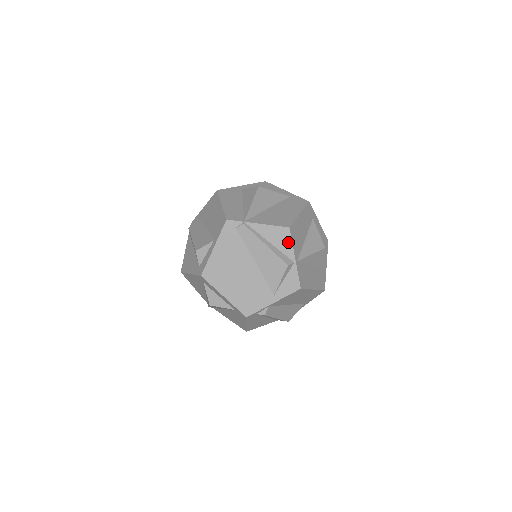
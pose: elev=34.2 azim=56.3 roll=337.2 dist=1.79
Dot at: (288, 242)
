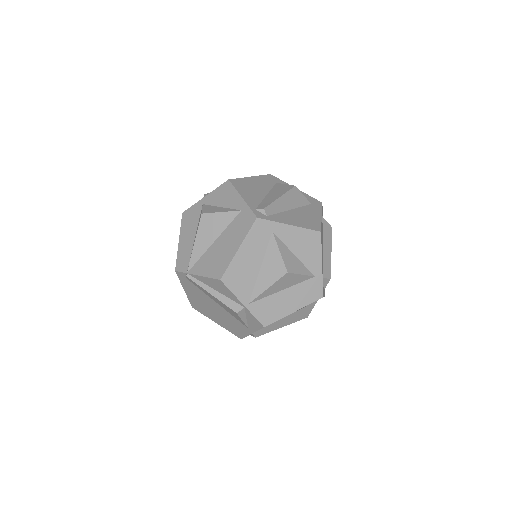
Dot at: (228, 291)
